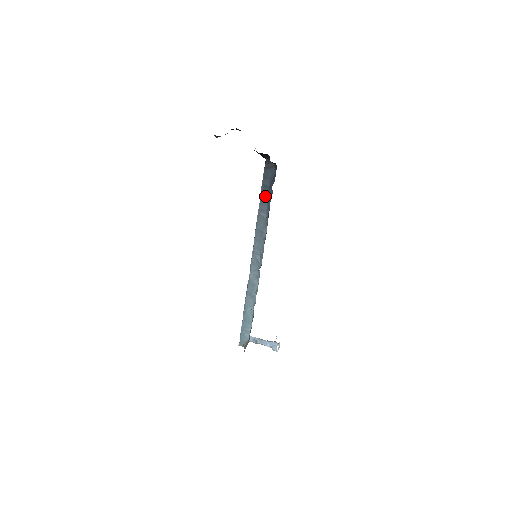
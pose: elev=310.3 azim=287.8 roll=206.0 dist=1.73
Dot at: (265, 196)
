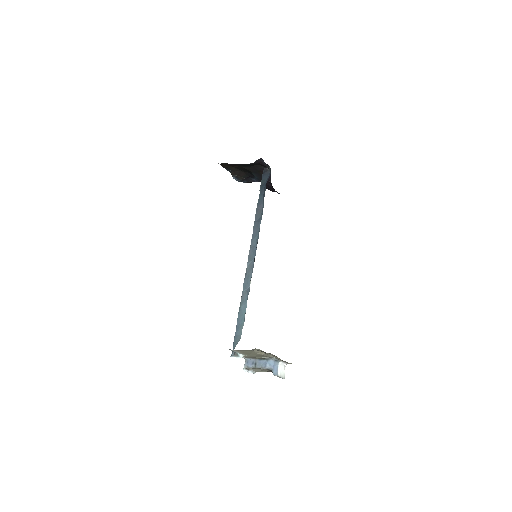
Dot at: (262, 195)
